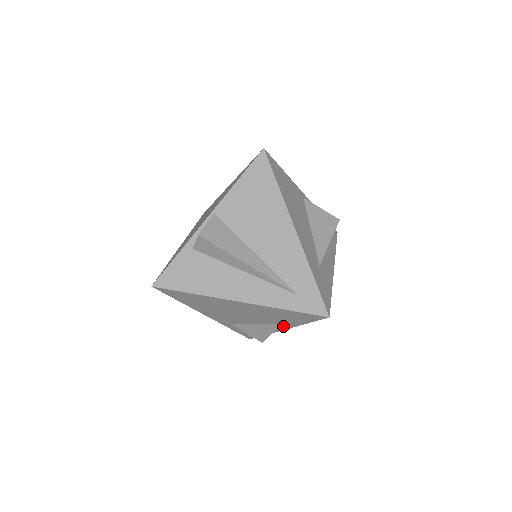
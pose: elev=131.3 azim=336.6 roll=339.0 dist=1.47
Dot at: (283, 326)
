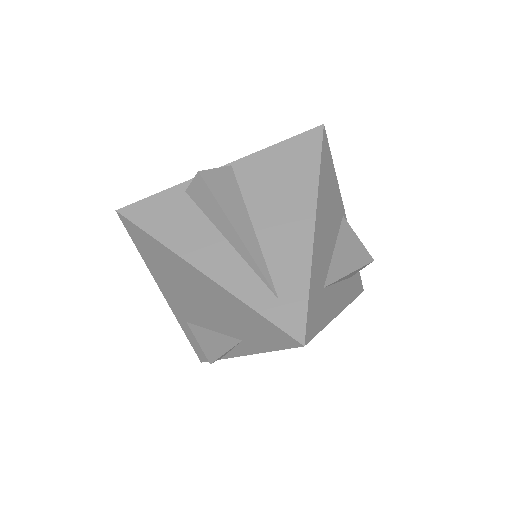
Dot at: (243, 347)
